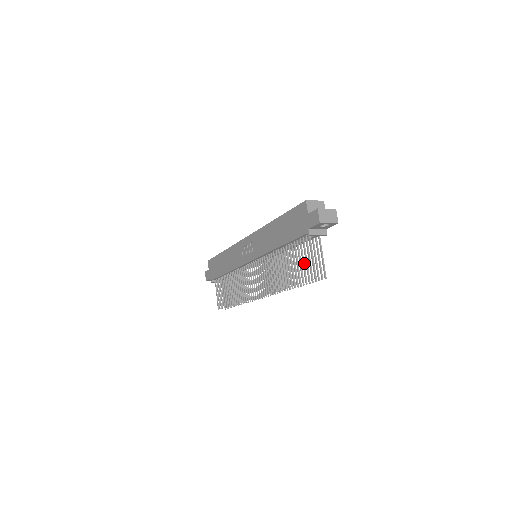
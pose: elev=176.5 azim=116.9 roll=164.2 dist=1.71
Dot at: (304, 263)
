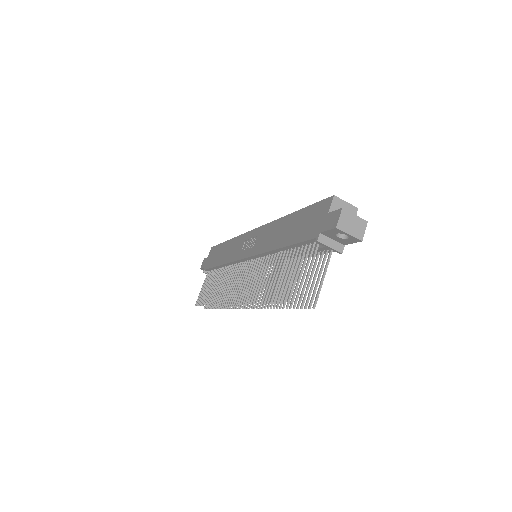
Dot at: occluded
